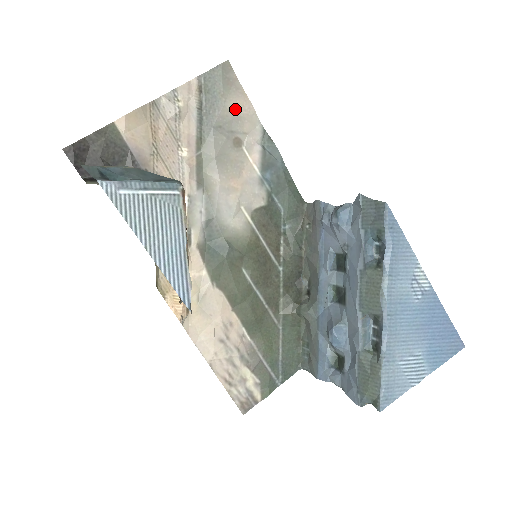
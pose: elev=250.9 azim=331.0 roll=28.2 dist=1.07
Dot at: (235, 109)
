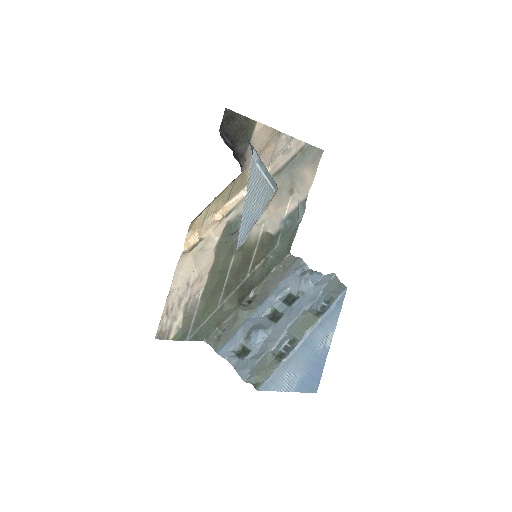
Dot at: (305, 175)
